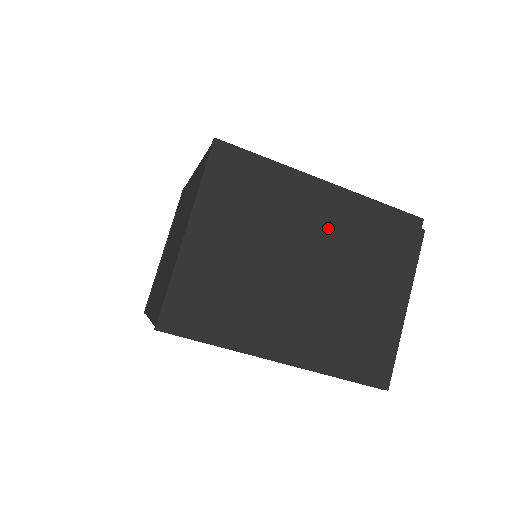
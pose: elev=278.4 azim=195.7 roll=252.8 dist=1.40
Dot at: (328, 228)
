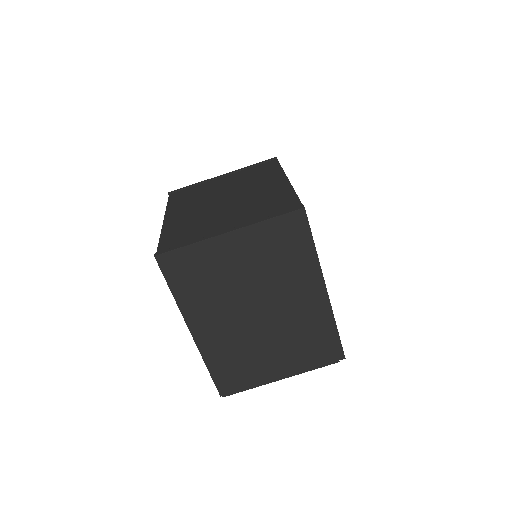
Dot at: (296, 310)
